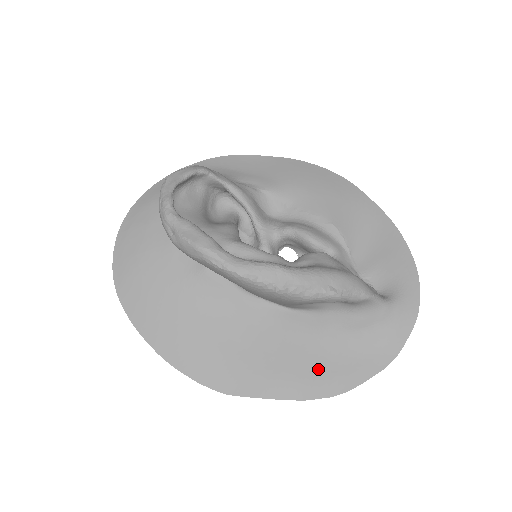
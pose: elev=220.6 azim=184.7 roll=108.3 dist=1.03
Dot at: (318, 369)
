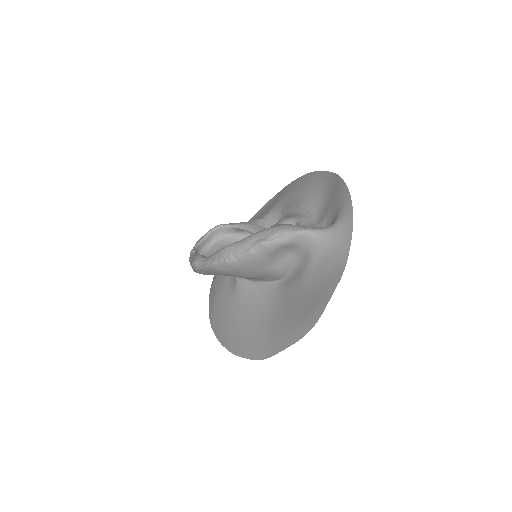
Dot at: (306, 308)
